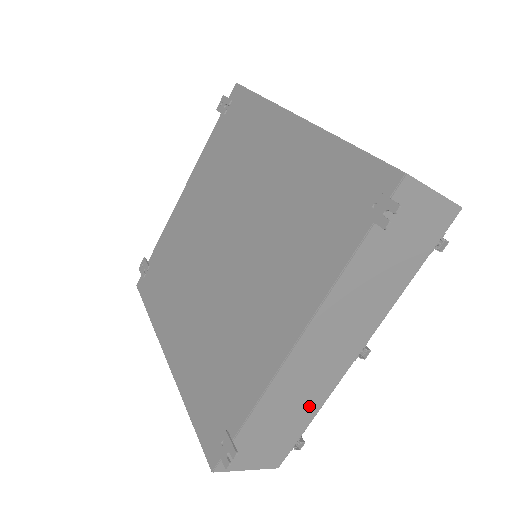
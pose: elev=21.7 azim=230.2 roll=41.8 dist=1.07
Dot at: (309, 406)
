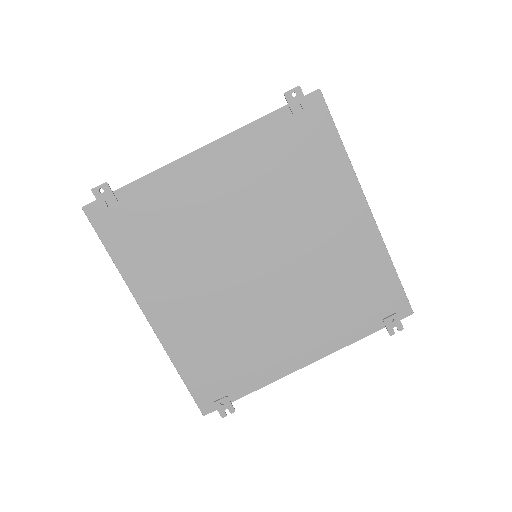
Dot at: occluded
